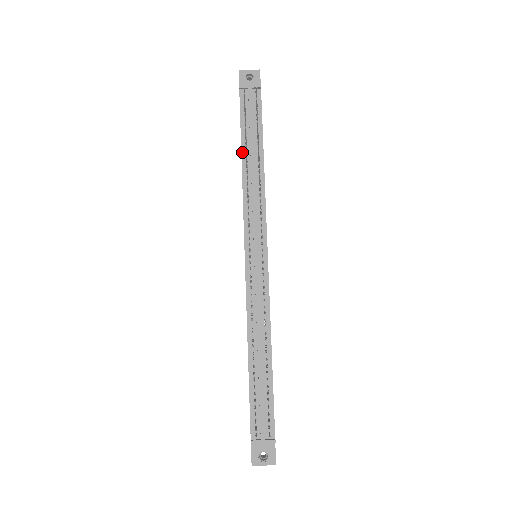
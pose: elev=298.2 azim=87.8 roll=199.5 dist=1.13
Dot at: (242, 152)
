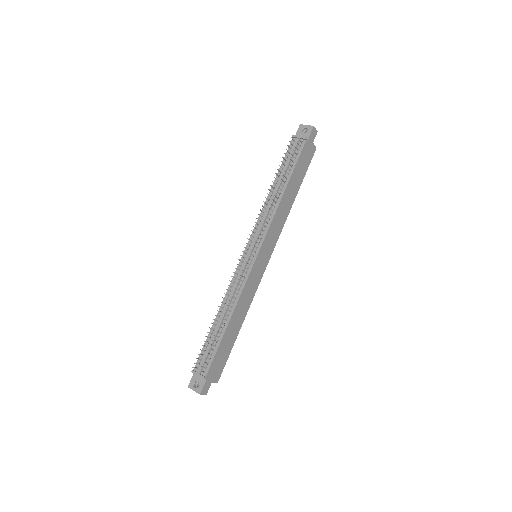
Dot at: (274, 182)
